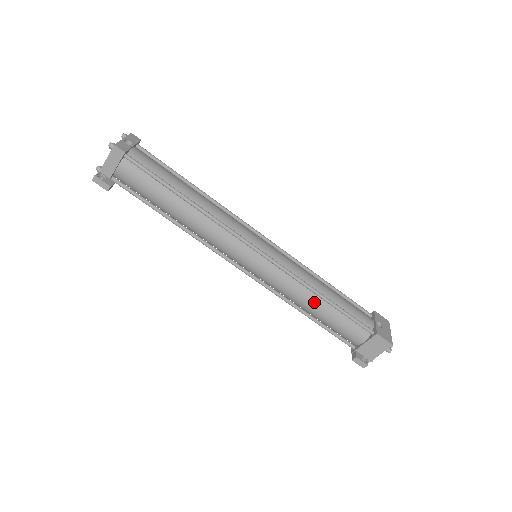
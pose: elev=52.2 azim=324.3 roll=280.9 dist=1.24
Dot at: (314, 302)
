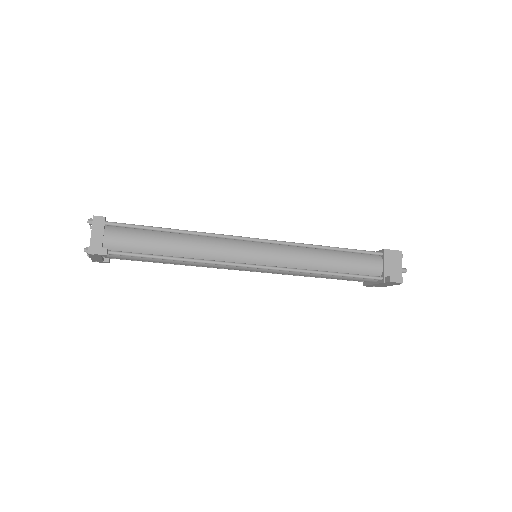
Dot at: (325, 256)
